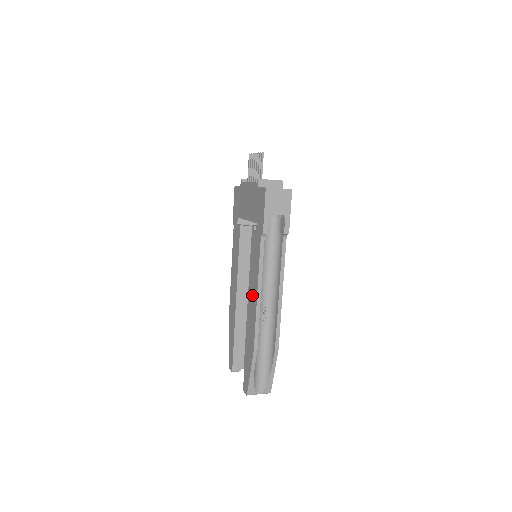
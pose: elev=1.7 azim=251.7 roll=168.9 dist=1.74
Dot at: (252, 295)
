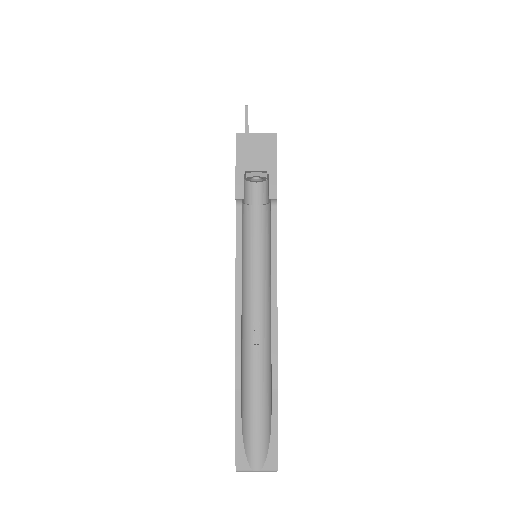
Dot at: occluded
